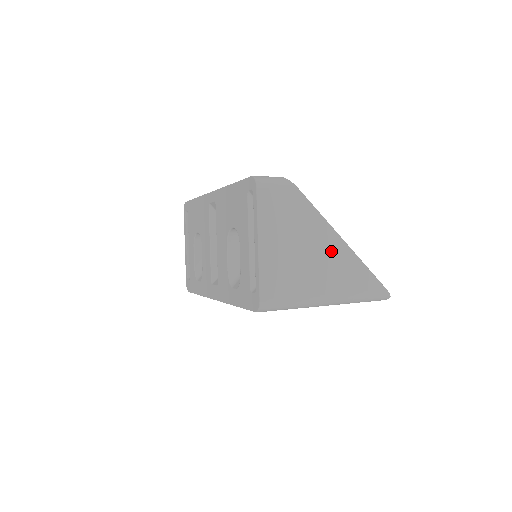
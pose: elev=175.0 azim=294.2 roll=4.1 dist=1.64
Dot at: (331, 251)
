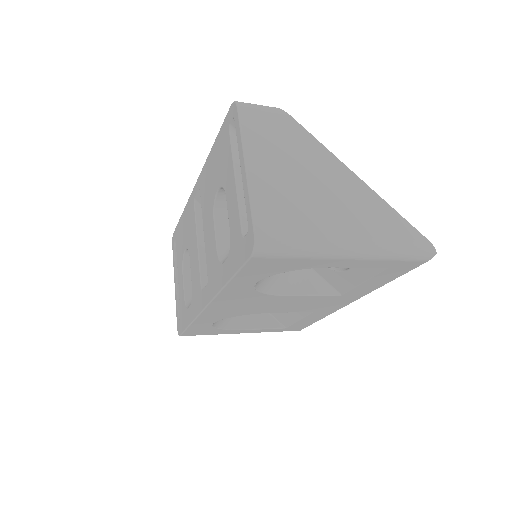
Dot at: (344, 186)
